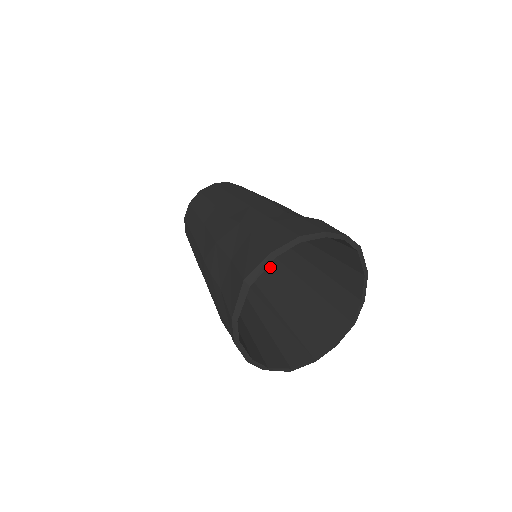
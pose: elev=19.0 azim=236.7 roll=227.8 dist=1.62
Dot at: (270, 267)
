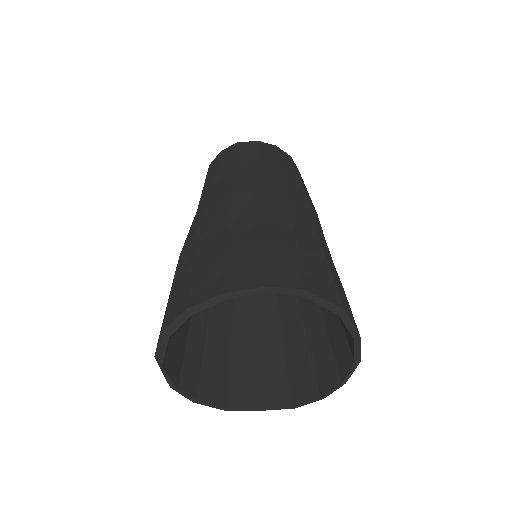
Dot at: occluded
